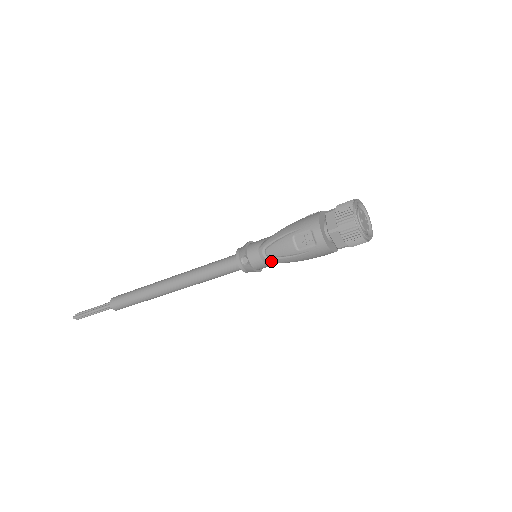
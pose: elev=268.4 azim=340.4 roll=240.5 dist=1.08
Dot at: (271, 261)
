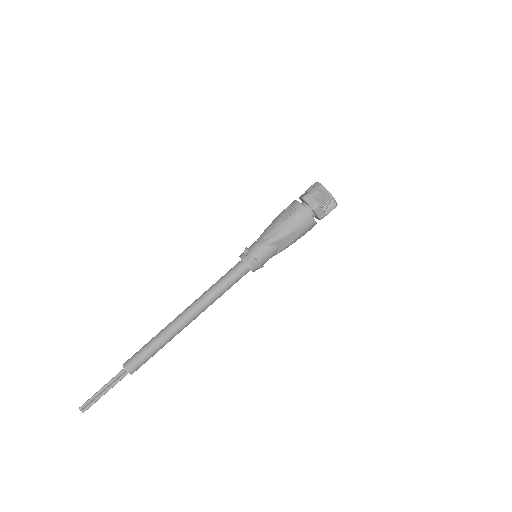
Dot at: (267, 242)
